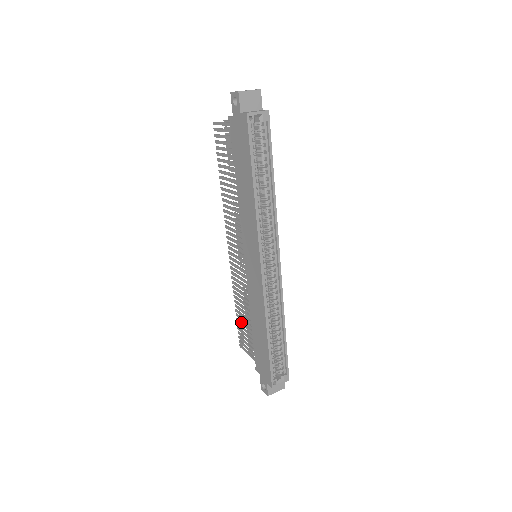
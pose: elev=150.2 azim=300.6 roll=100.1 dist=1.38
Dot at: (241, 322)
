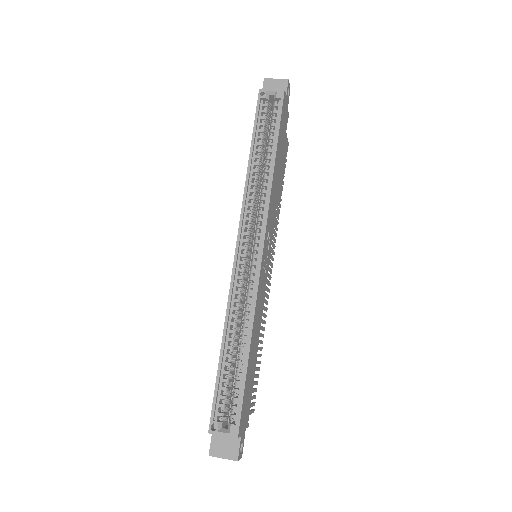
Dot at: occluded
